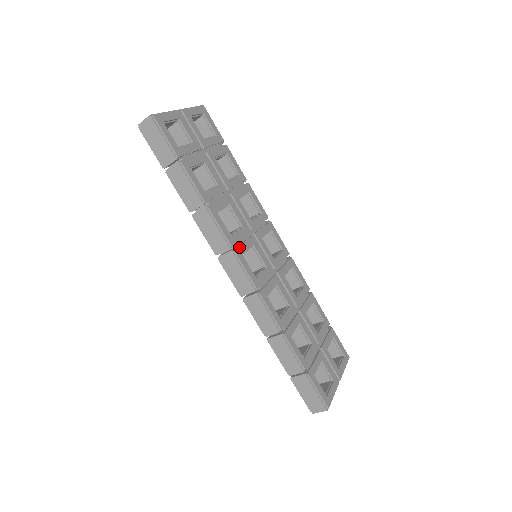
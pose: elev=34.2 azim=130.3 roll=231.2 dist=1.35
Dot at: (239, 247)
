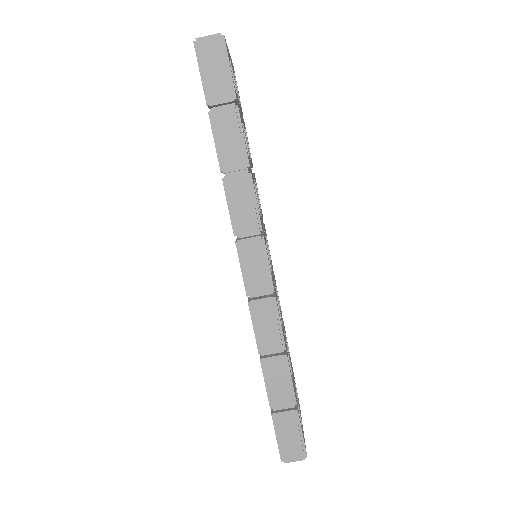
Dot at: occluded
